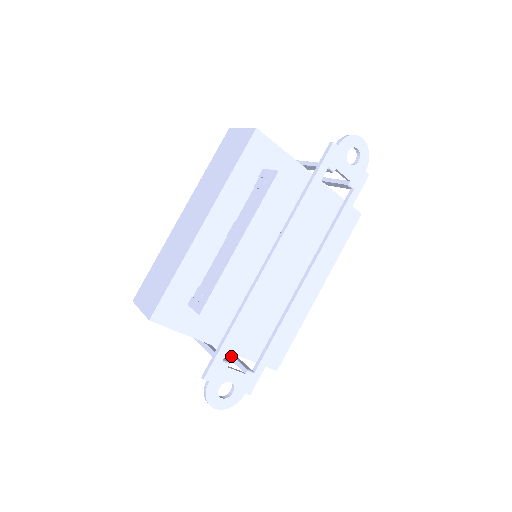
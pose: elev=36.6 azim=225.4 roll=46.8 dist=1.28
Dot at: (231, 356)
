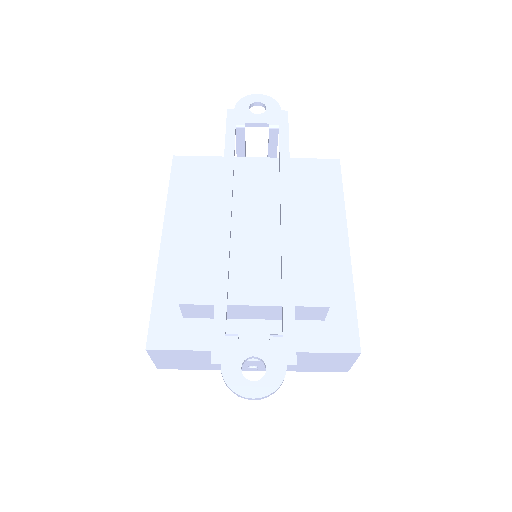
Dot at: occluded
